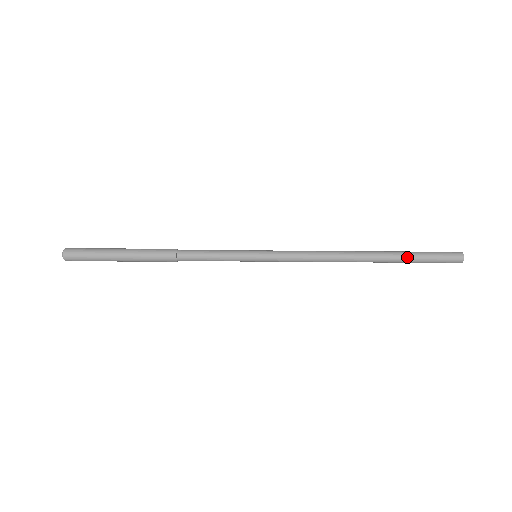
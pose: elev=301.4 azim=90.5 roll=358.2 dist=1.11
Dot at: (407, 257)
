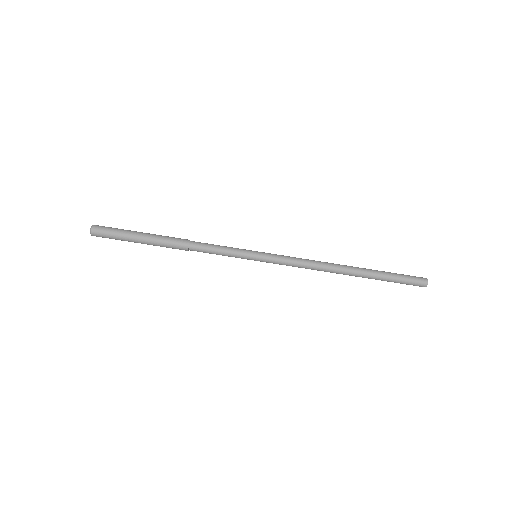
Dot at: occluded
